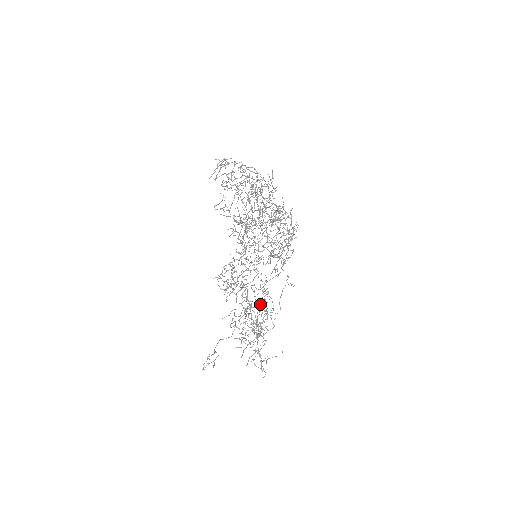
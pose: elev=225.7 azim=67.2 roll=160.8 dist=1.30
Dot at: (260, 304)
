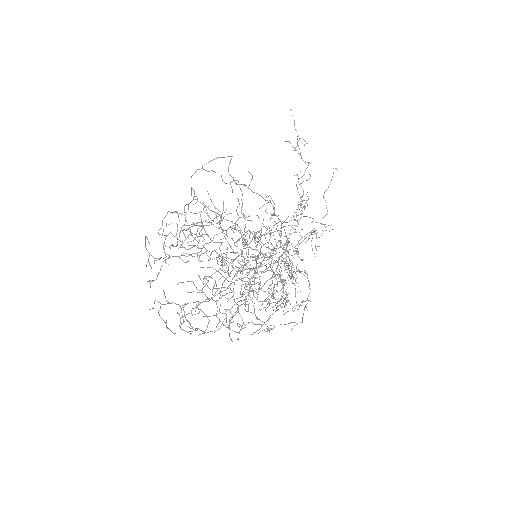
Dot at: occluded
